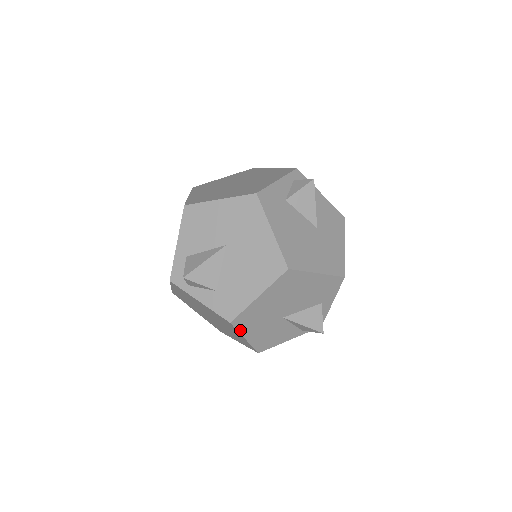
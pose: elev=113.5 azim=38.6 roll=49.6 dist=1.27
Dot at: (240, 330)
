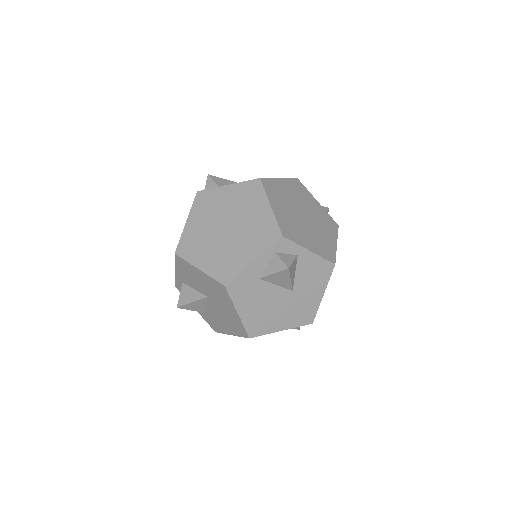
Dot at: occluded
